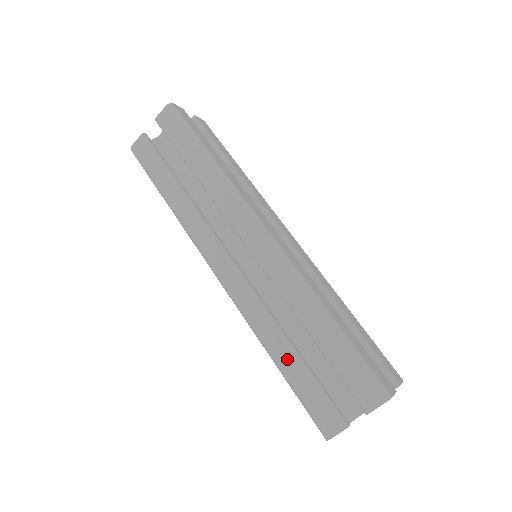
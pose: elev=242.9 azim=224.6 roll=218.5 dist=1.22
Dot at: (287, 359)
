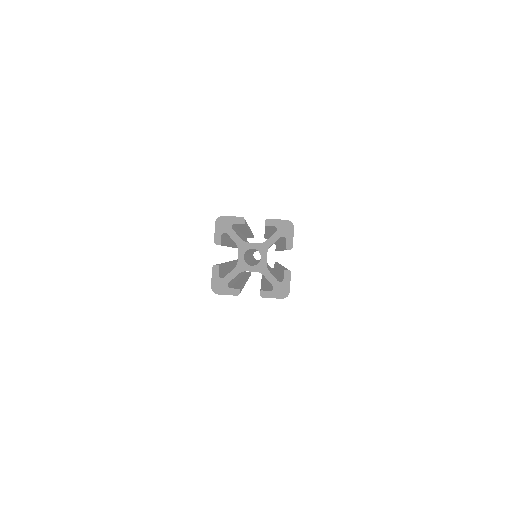
Dot at: occluded
